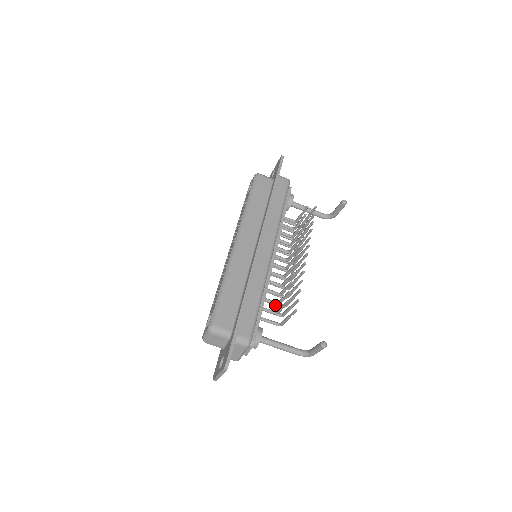
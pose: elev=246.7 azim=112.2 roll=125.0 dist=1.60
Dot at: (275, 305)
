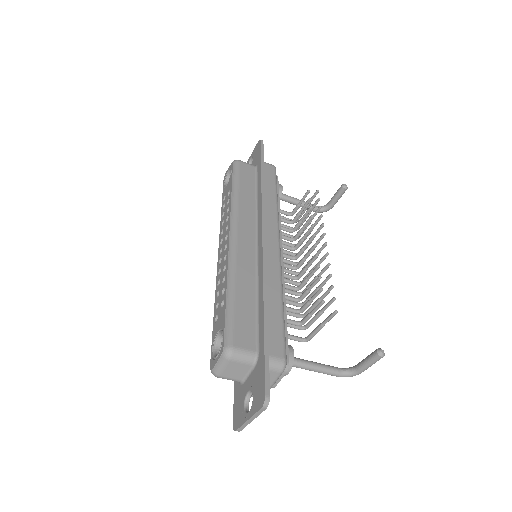
Dot at: occluded
